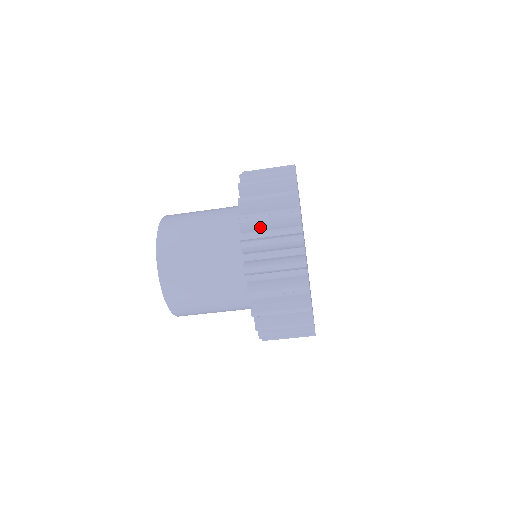
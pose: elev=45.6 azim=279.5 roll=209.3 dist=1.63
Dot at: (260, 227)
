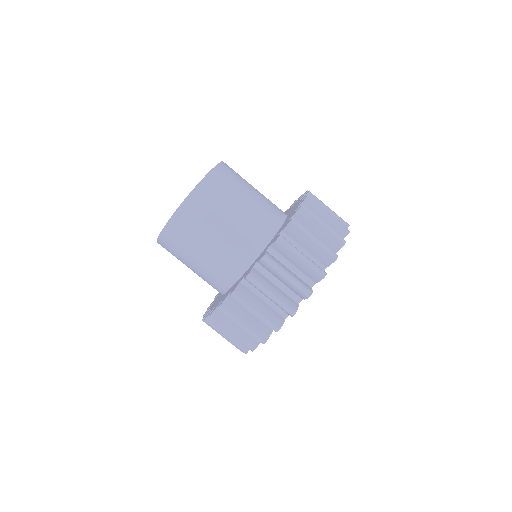
Dot at: occluded
